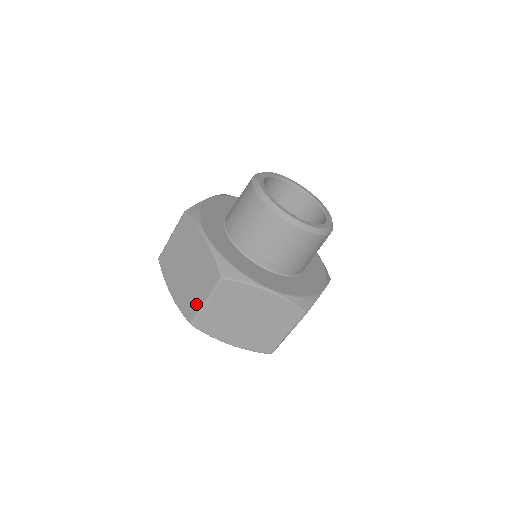
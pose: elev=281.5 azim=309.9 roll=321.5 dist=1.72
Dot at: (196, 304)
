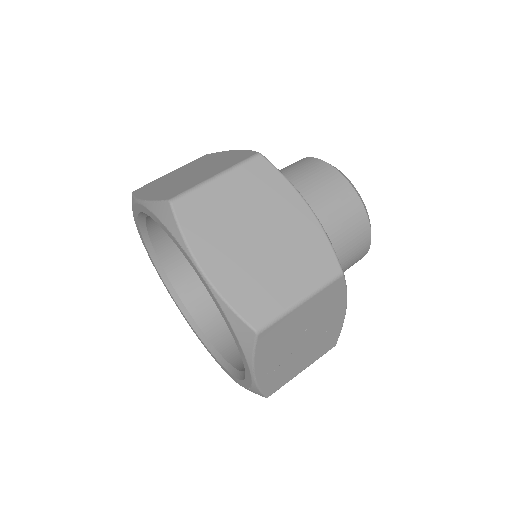
Dot at: (194, 183)
